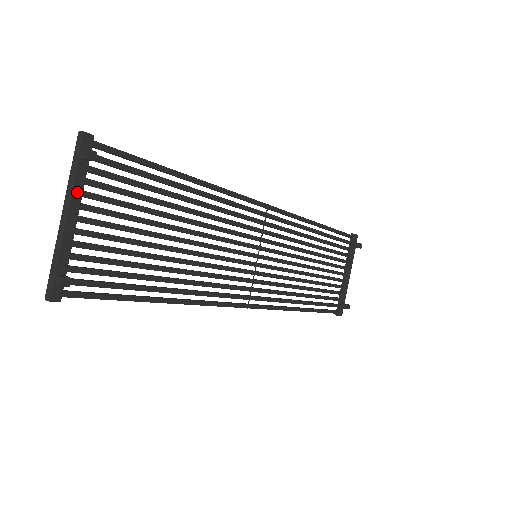
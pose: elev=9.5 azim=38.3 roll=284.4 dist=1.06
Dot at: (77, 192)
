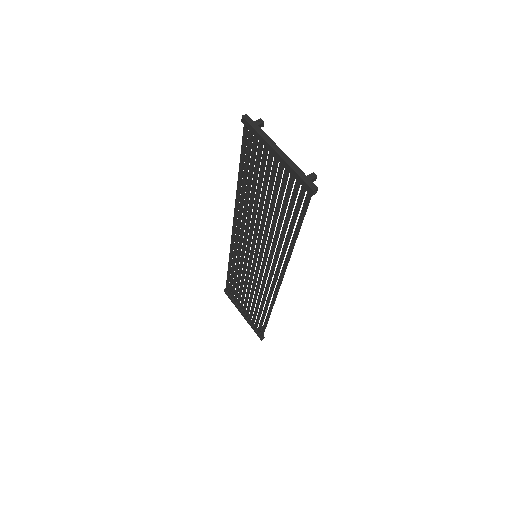
Dot at: (270, 141)
